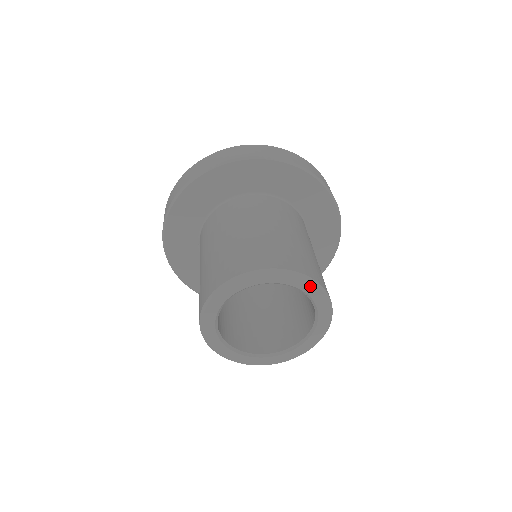
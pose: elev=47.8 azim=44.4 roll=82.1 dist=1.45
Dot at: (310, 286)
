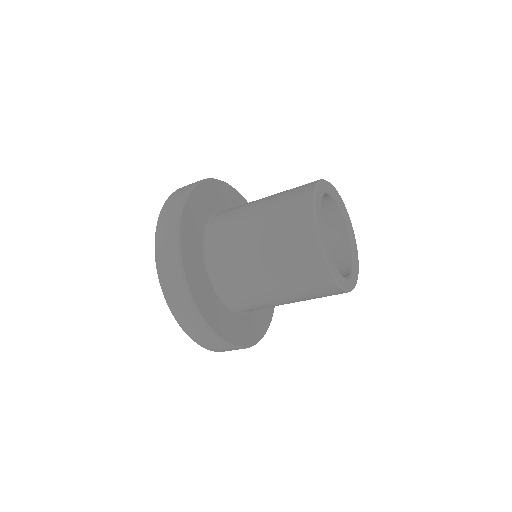
Dot at: (355, 245)
